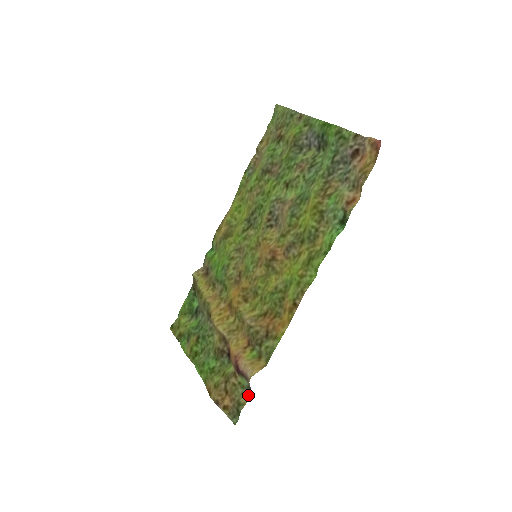
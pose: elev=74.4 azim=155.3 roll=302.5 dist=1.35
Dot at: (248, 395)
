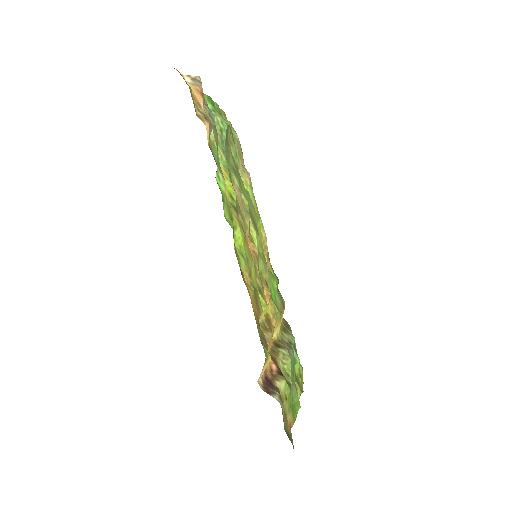
Dot at: (283, 407)
